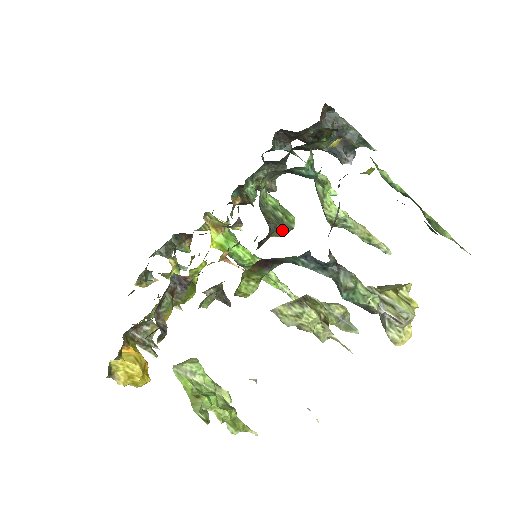
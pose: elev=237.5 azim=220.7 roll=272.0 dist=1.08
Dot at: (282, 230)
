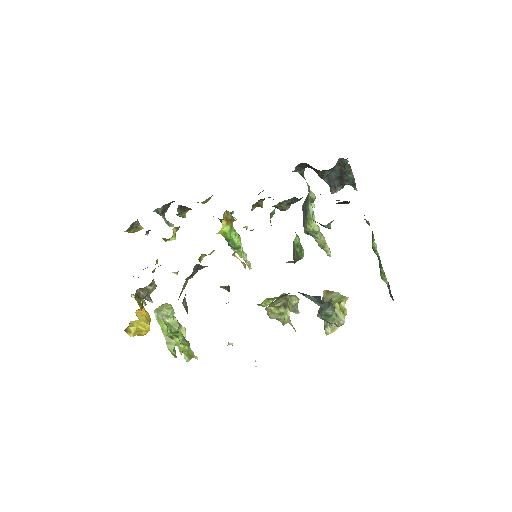
Dot at: (296, 261)
